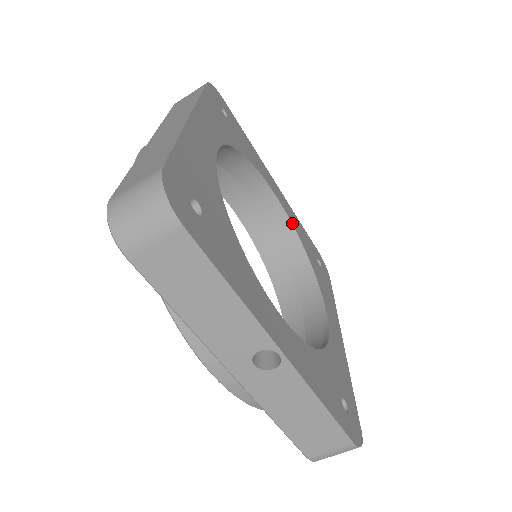
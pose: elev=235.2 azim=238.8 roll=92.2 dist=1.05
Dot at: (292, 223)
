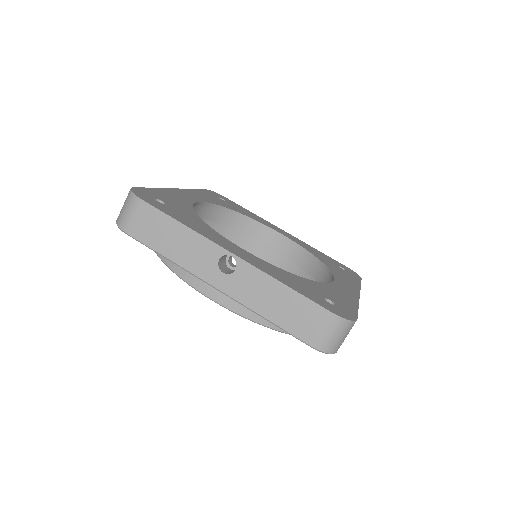
Dot at: (300, 245)
